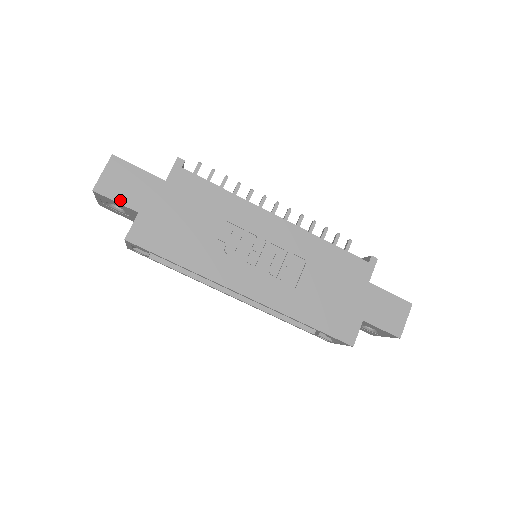
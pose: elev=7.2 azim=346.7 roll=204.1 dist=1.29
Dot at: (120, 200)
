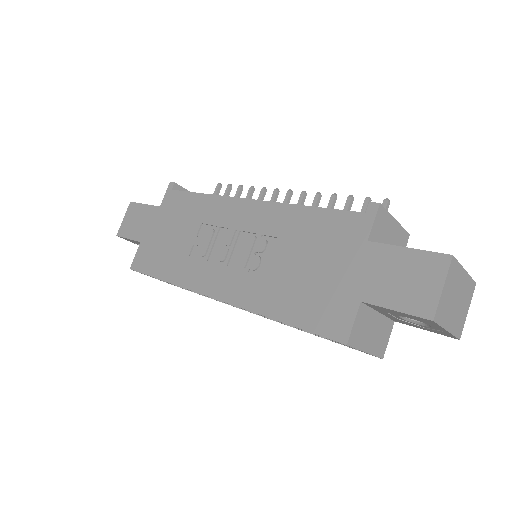
Dot at: (131, 236)
